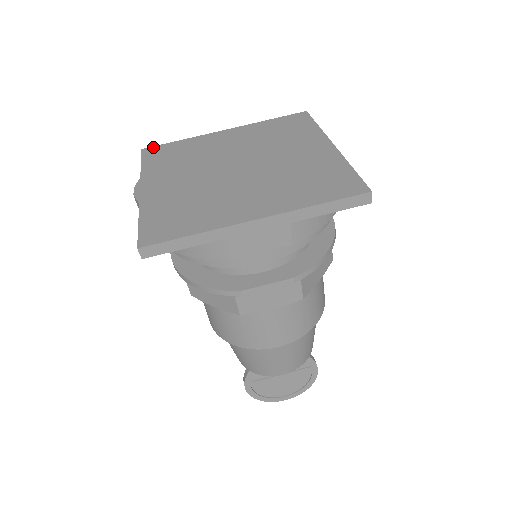
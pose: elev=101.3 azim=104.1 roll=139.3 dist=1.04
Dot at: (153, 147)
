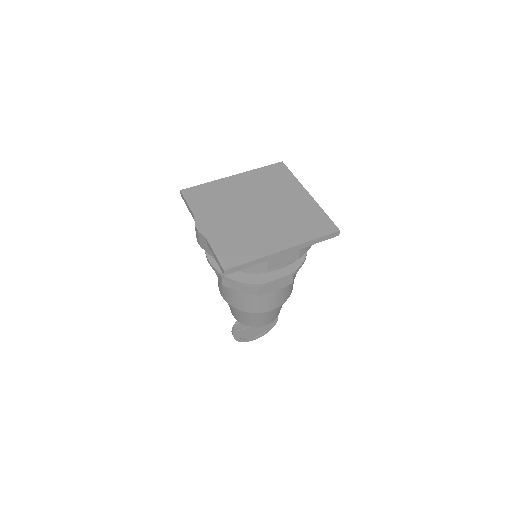
Dot at: (188, 189)
